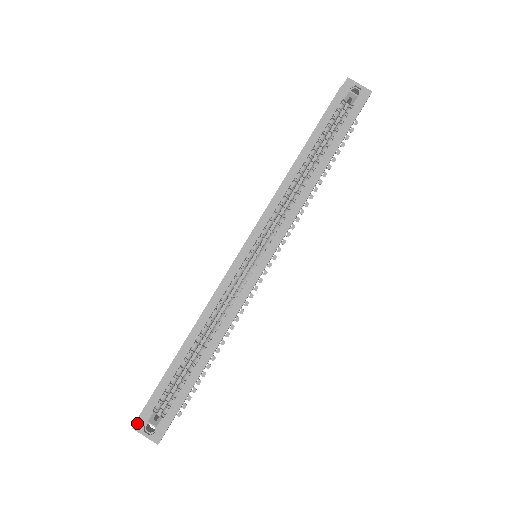
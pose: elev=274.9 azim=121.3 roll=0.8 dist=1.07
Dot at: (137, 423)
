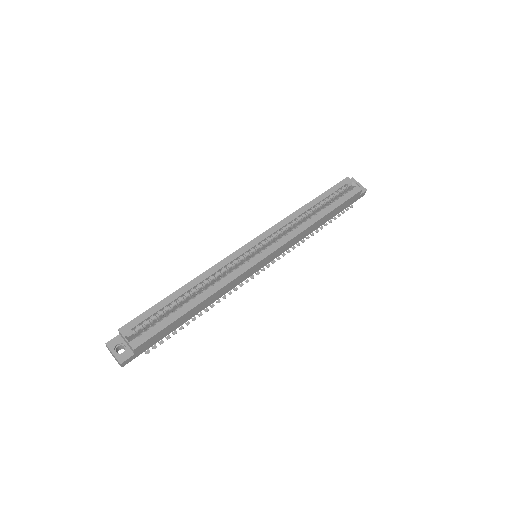
Dot at: (111, 340)
